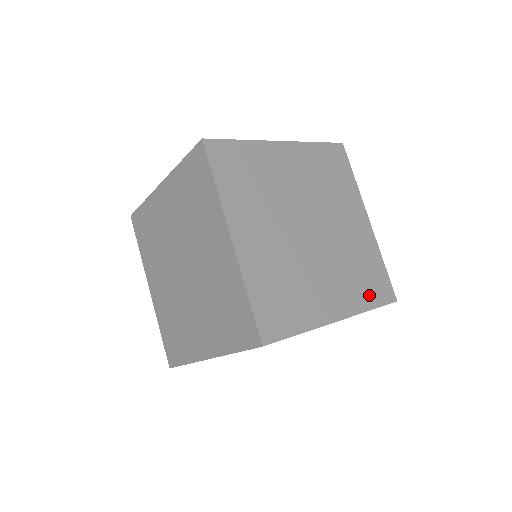
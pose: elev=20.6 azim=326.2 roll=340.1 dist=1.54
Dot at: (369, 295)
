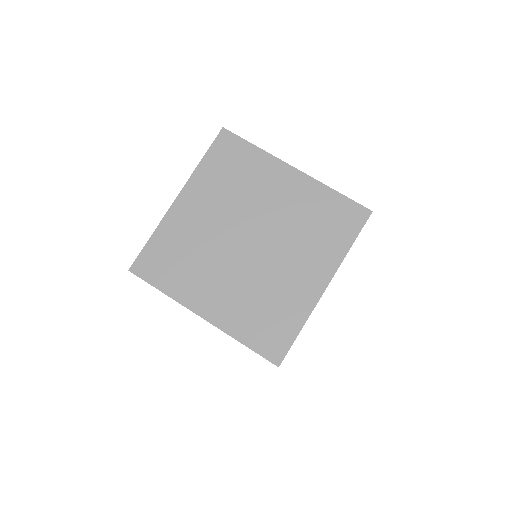
Dot at: (252, 332)
